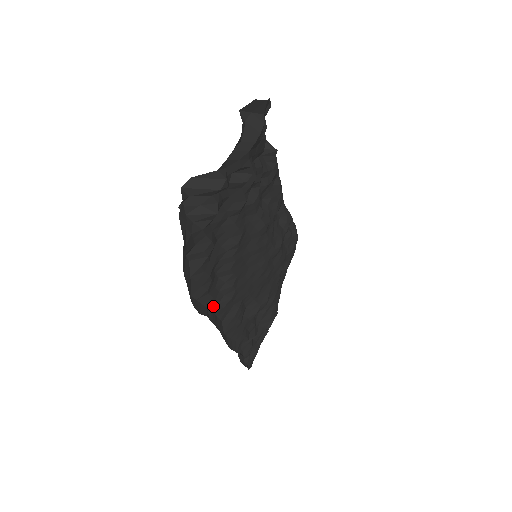
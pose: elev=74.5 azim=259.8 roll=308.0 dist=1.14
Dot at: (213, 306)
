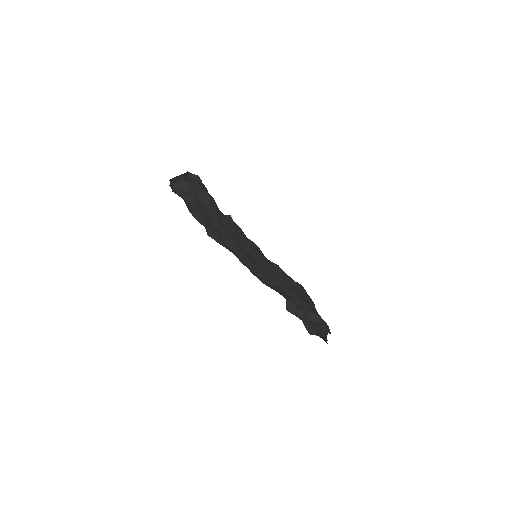
Dot at: occluded
